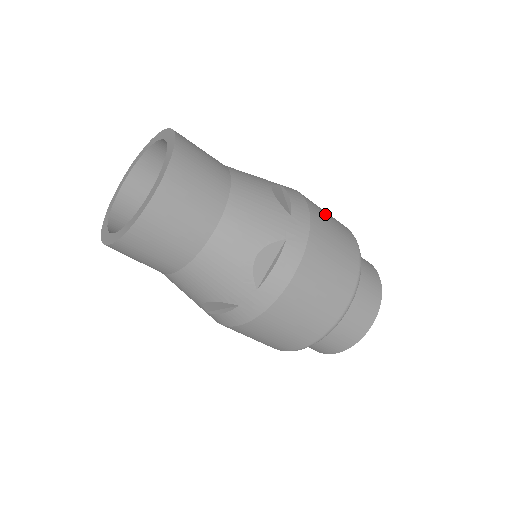
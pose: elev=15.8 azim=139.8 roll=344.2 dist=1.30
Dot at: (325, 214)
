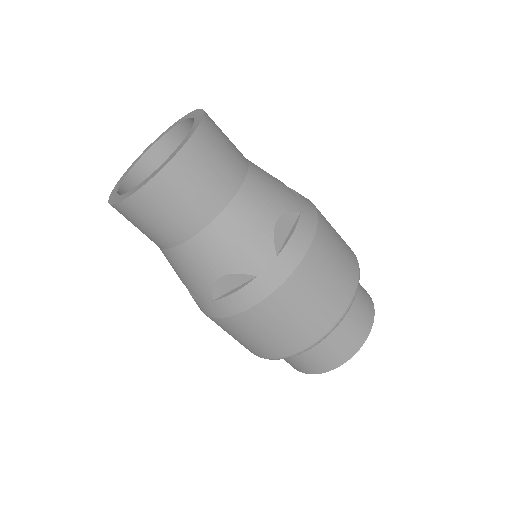
Dot at: occluded
